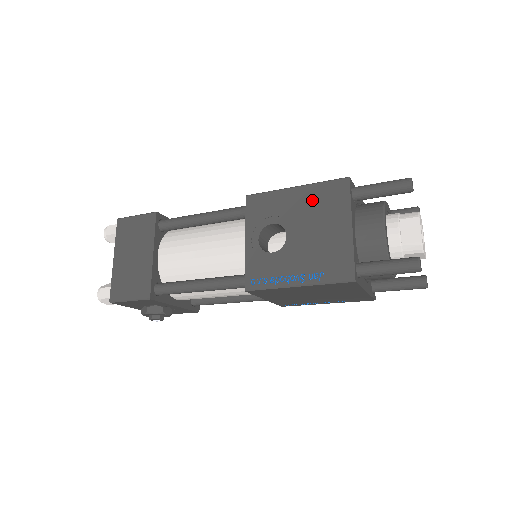
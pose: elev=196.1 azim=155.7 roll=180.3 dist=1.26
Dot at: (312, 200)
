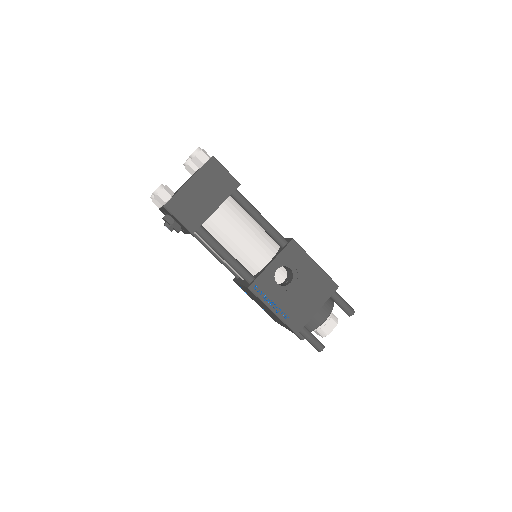
Dot at: (316, 279)
